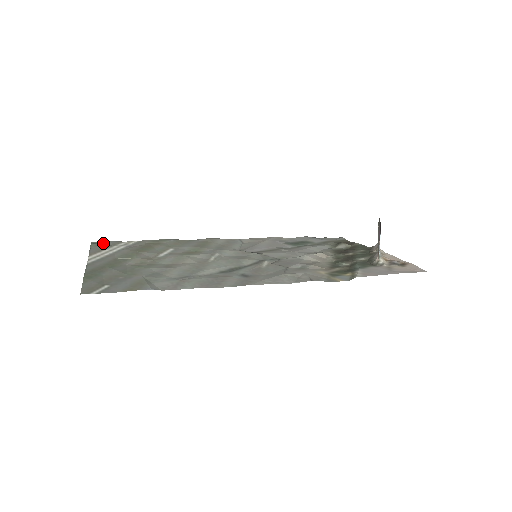
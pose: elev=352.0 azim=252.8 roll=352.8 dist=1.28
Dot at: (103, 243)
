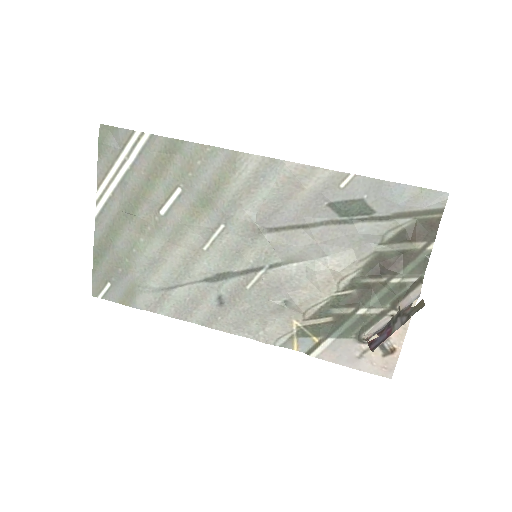
Dot at: (111, 137)
